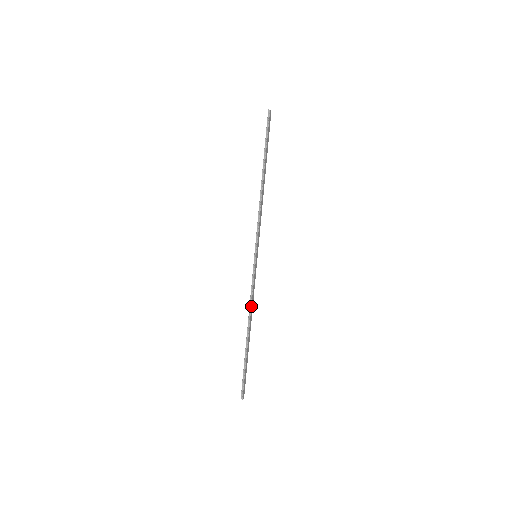
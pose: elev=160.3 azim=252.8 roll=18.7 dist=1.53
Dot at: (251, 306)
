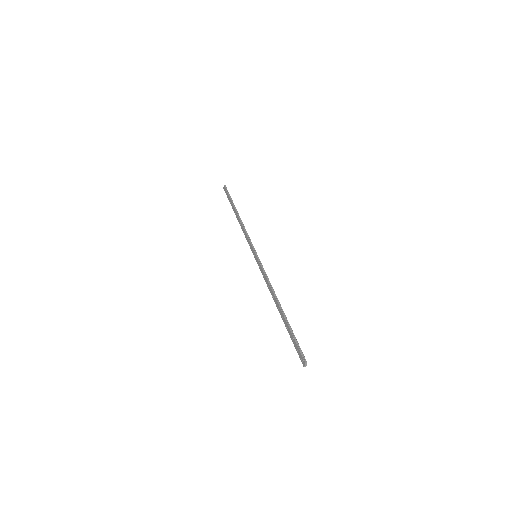
Dot at: (271, 286)
